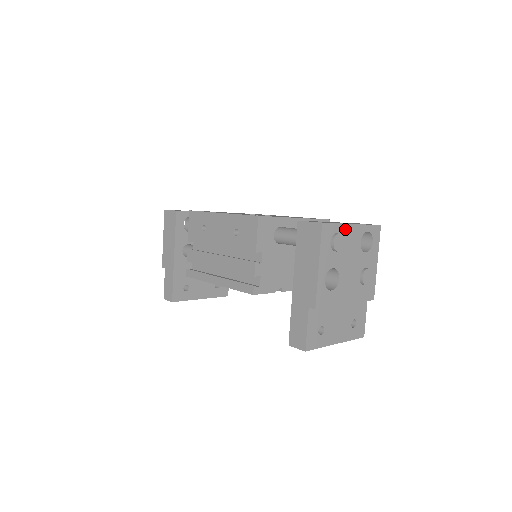
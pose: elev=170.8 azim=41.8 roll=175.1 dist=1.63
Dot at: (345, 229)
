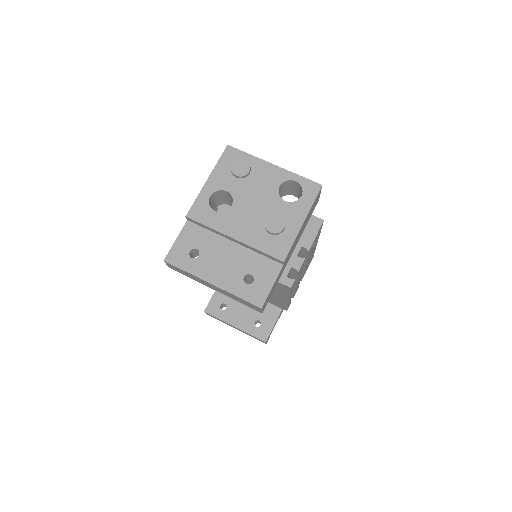
Dot at: (259, 164)
